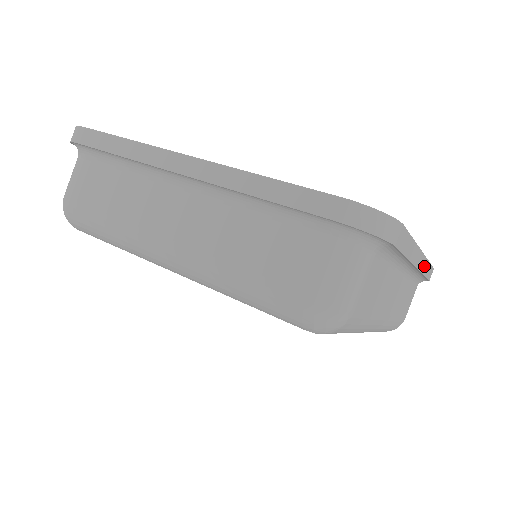
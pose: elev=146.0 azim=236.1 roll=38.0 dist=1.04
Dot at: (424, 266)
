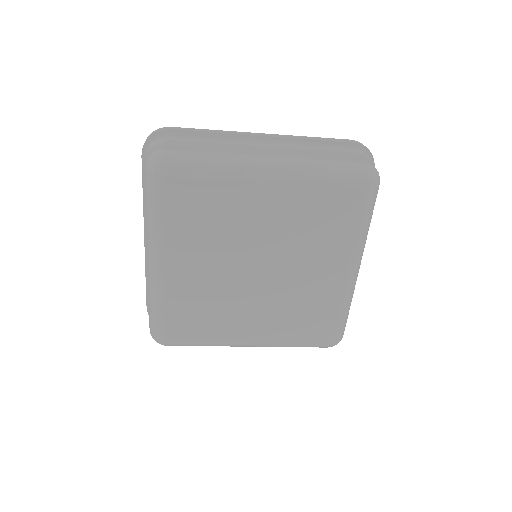
Dot at: occluded
